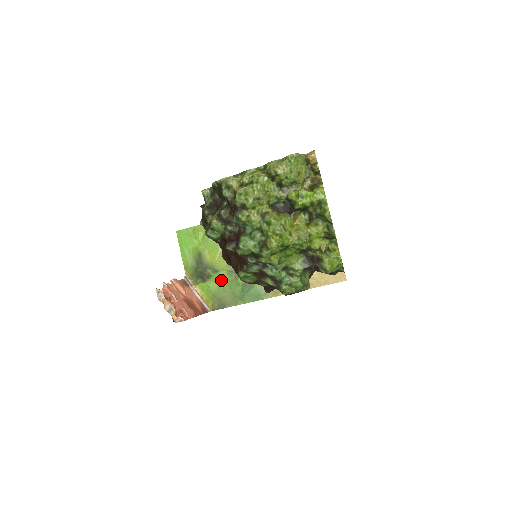
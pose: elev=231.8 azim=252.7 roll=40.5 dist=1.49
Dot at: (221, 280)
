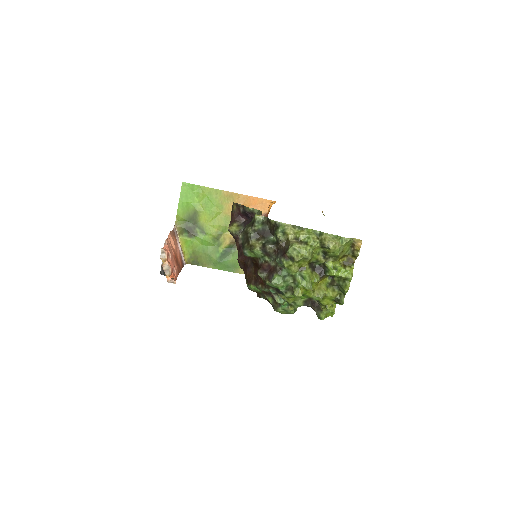
Dot at: (205, 242)
